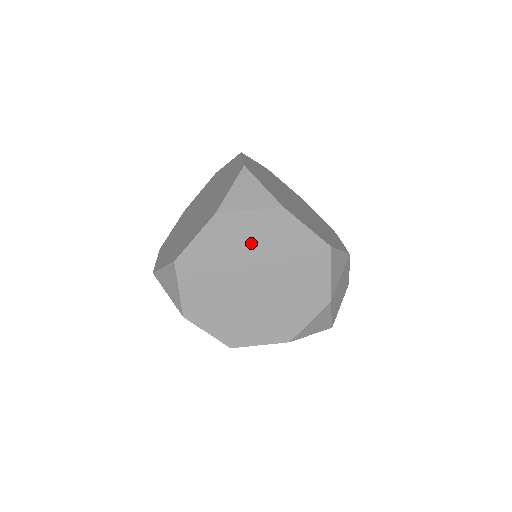
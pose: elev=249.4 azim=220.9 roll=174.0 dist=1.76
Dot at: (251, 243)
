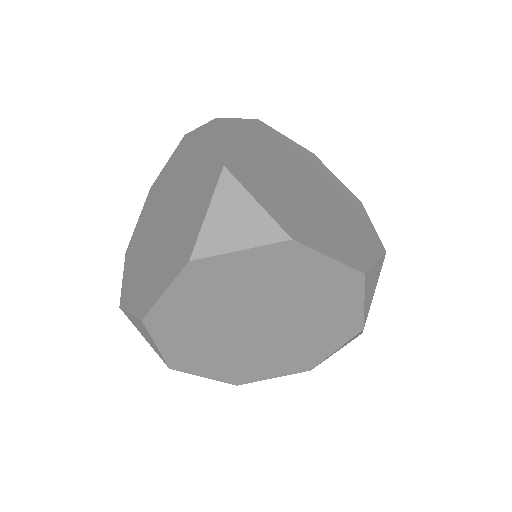
Dot at: (248, 286)
